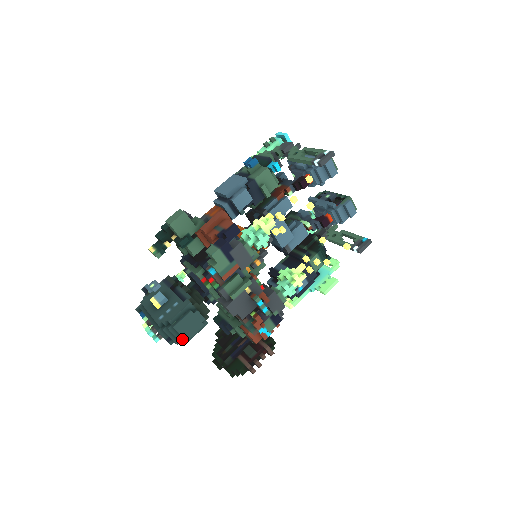
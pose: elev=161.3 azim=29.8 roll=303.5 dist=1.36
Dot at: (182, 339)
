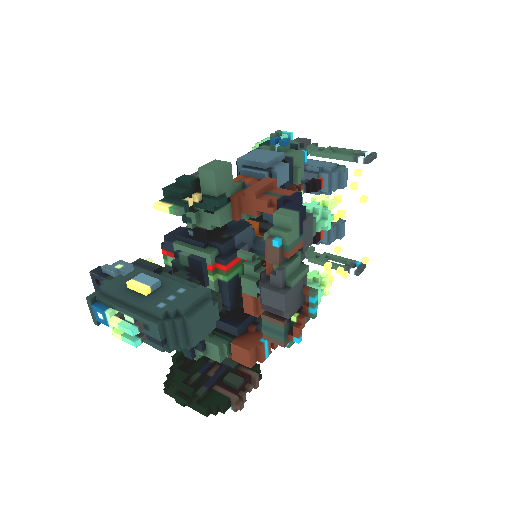
Dot at: (186, 343)
